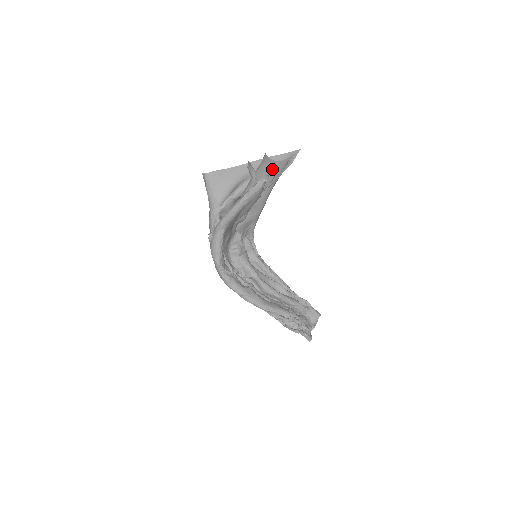
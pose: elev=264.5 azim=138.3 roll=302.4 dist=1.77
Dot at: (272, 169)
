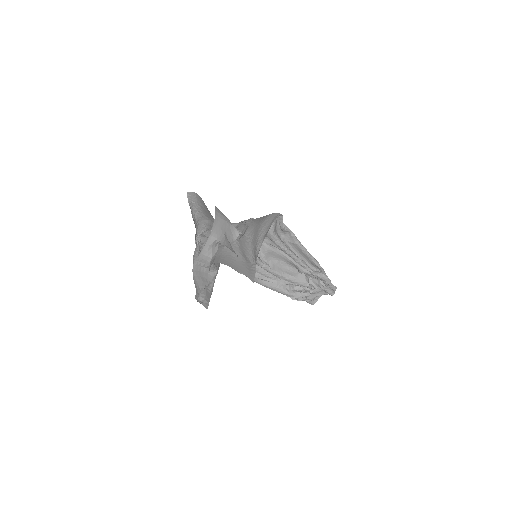
Dot at: occluded
